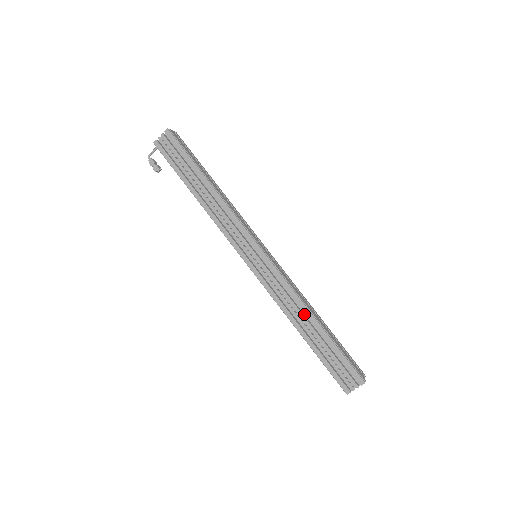
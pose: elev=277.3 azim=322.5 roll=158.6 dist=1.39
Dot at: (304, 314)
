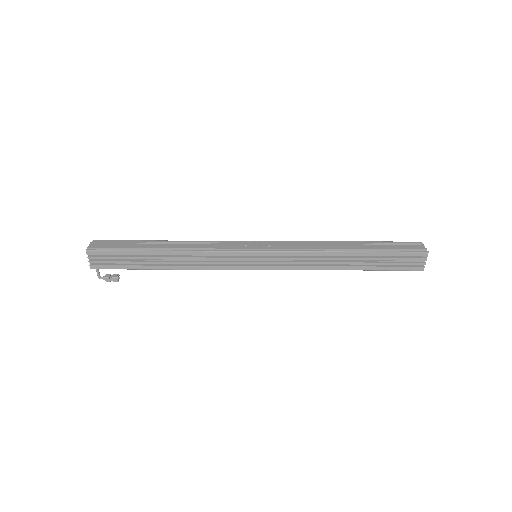
Dot at: (335, 256)
